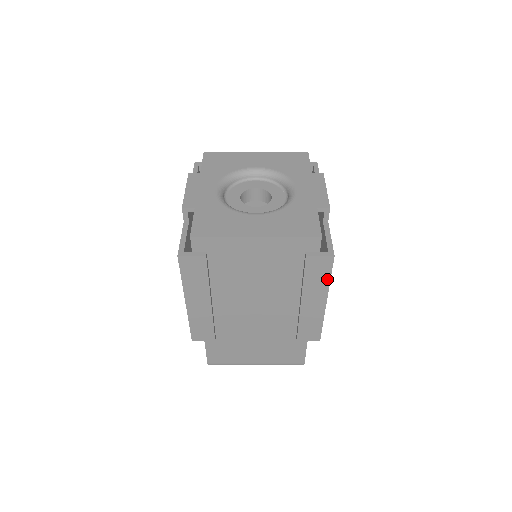
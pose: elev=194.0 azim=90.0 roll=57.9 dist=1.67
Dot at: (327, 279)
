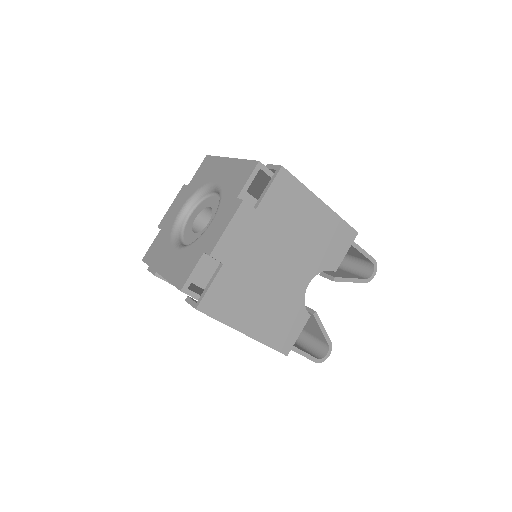
Dot at: (219, 320)
